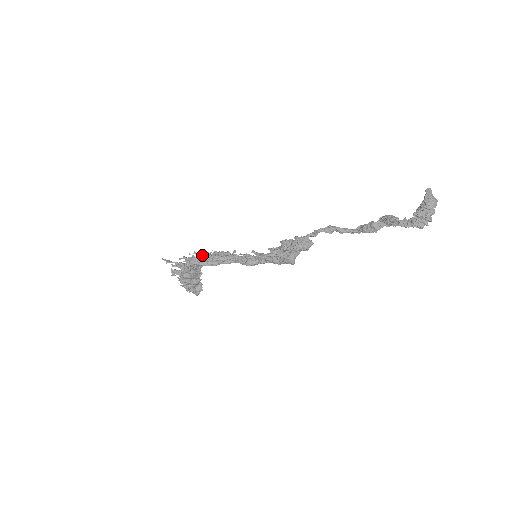
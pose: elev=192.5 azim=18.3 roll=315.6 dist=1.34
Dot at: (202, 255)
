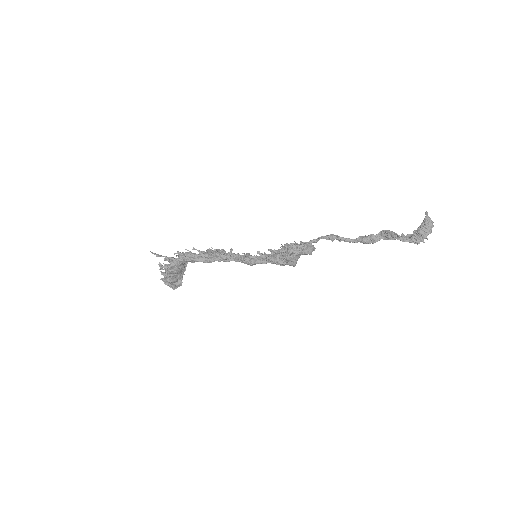
Dot at: (203, 252)
